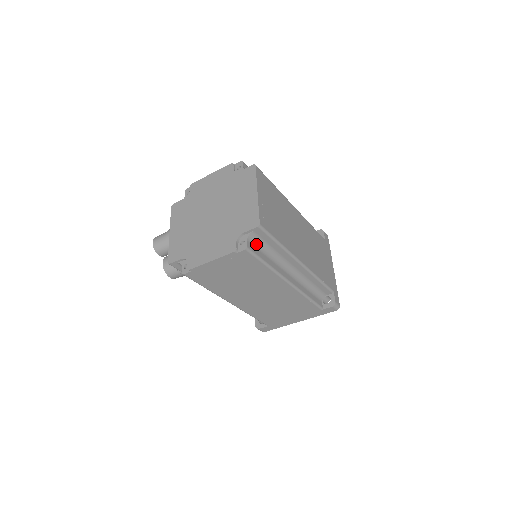
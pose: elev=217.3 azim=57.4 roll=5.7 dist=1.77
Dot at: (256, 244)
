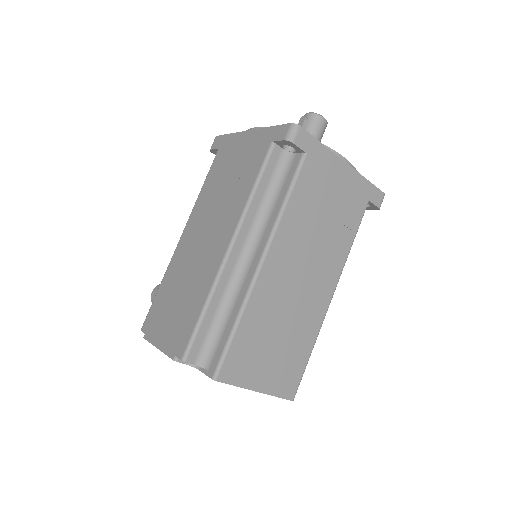
Dot at: occluded
